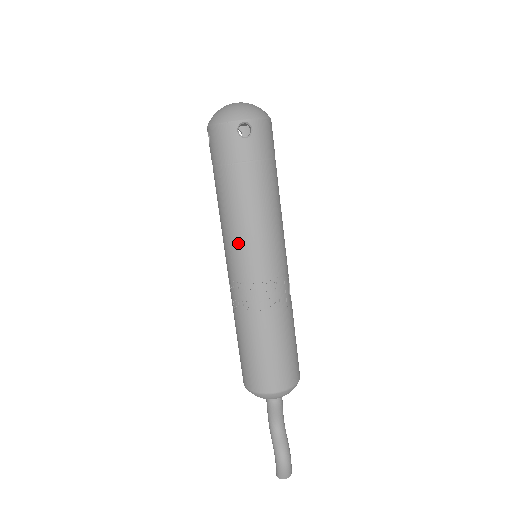
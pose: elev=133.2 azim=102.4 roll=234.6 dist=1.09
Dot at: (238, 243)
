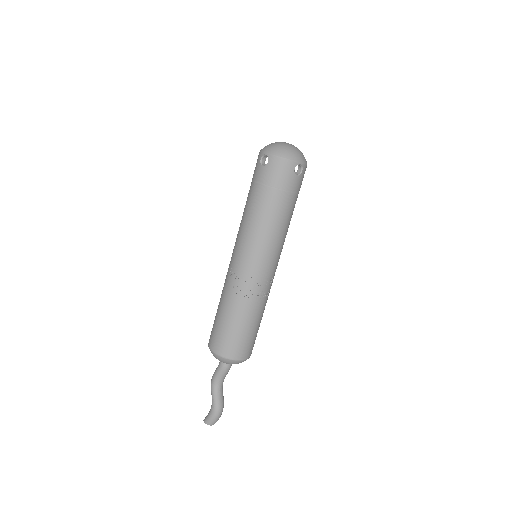
Dot at: (261, 247)
